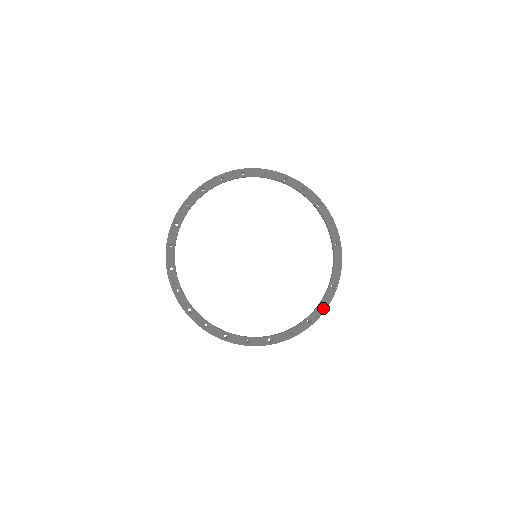
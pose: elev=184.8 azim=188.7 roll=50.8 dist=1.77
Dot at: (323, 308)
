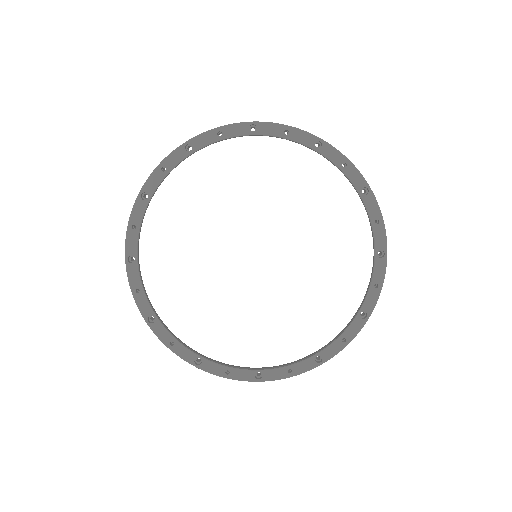
Dot at: (379, 225)
